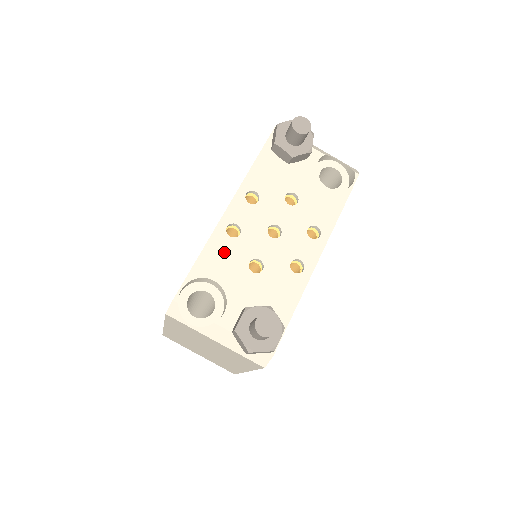
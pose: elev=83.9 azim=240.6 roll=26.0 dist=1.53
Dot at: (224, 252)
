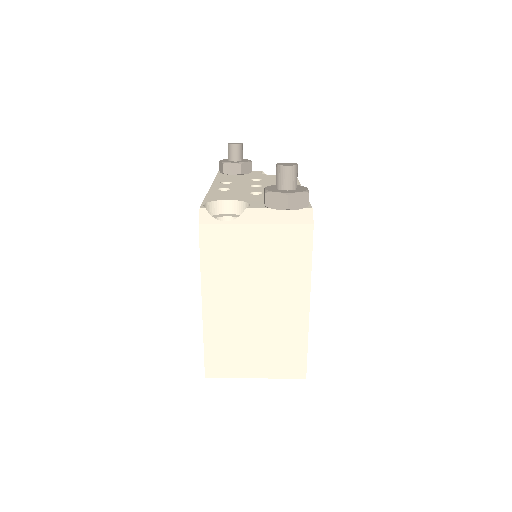
Dot at: (225, 194)
